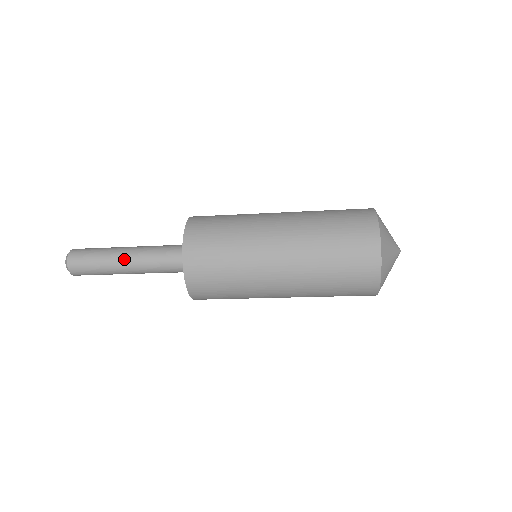
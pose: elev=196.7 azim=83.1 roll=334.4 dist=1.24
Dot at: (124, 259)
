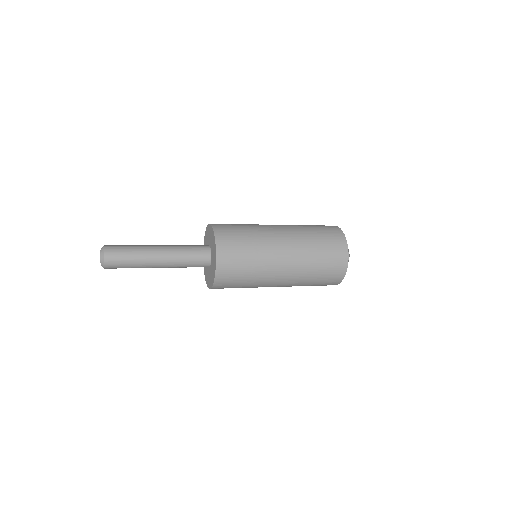
Dot at: (156, 266)
